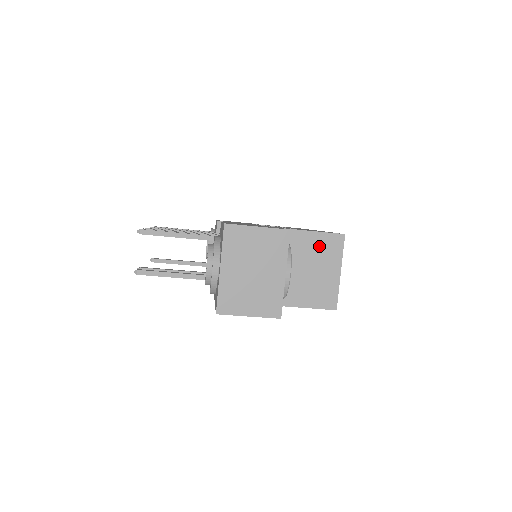
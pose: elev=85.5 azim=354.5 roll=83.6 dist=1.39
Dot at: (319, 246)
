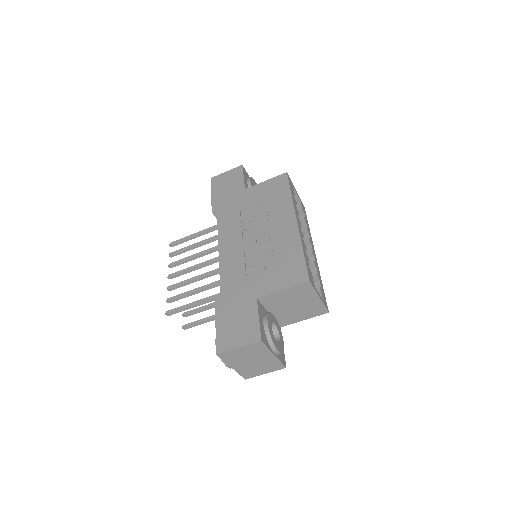
Dot at: (293, 294)
